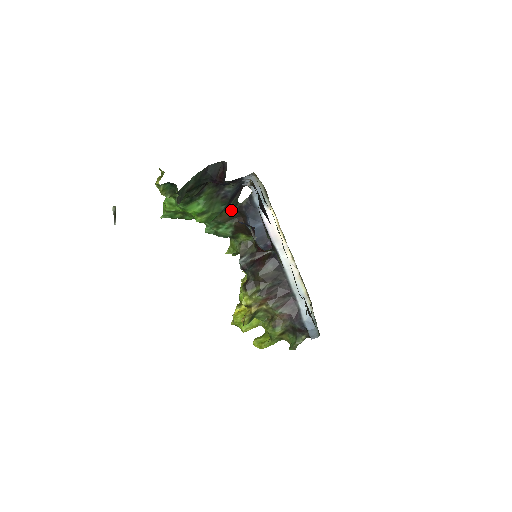
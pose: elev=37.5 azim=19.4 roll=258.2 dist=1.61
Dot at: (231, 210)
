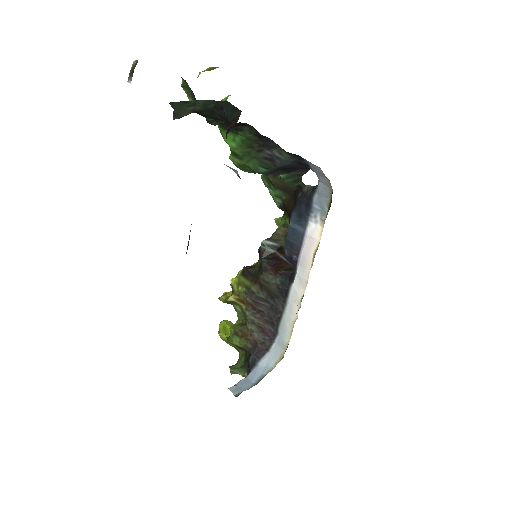
Dot at: (287, 181)
